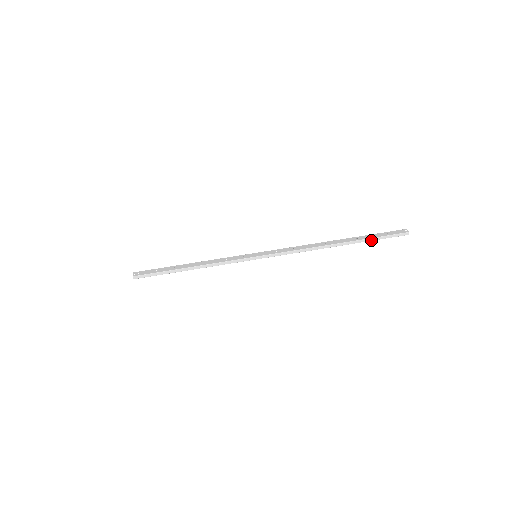
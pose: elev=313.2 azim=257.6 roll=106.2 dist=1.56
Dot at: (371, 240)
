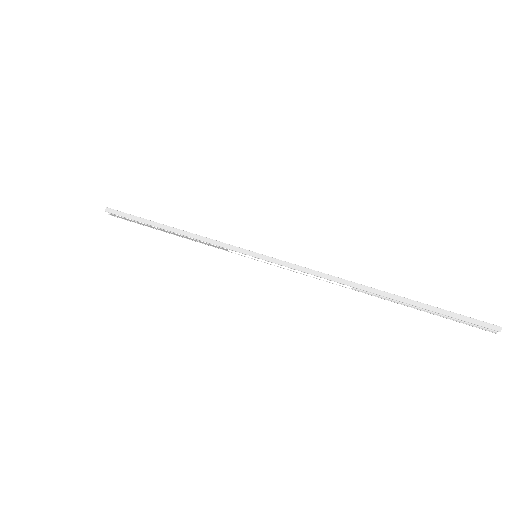
Dot at: (432, 310)
